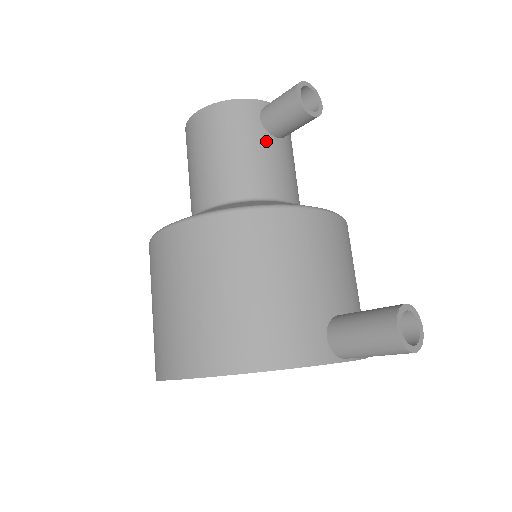
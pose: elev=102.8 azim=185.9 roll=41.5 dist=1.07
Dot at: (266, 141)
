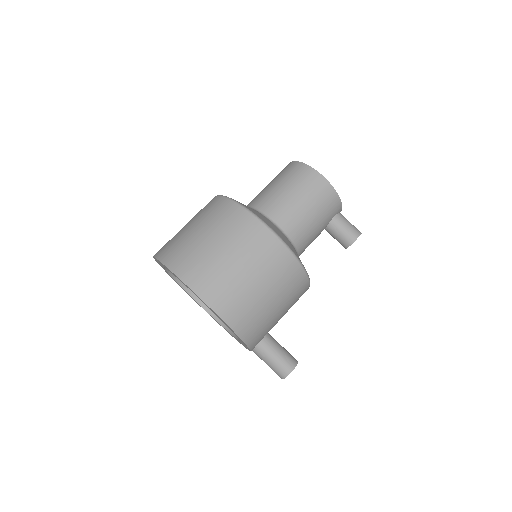
Dot at: occluded
